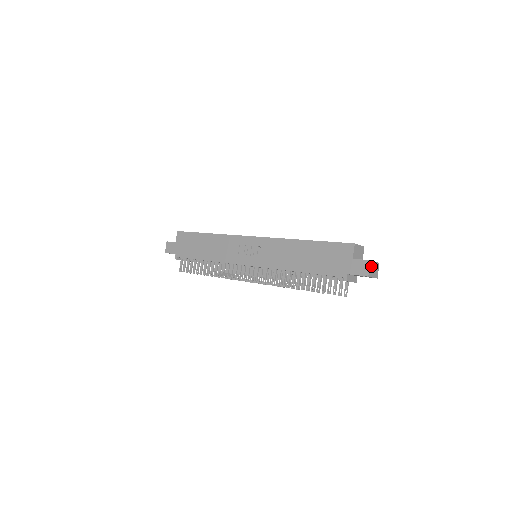
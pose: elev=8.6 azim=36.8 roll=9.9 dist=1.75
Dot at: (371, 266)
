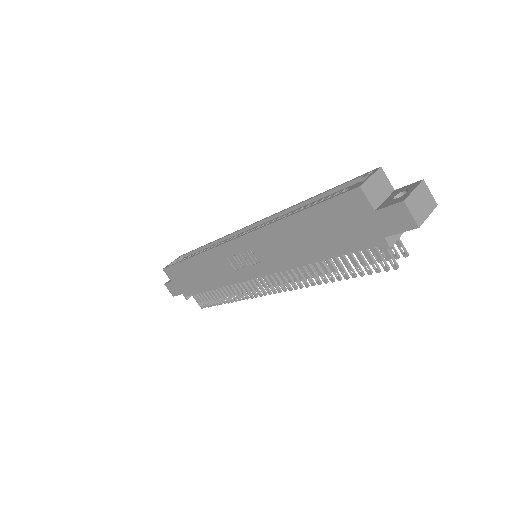
Dot at: (412, 206)
